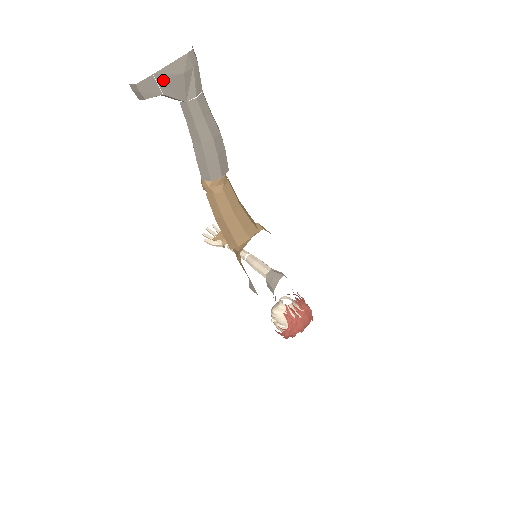
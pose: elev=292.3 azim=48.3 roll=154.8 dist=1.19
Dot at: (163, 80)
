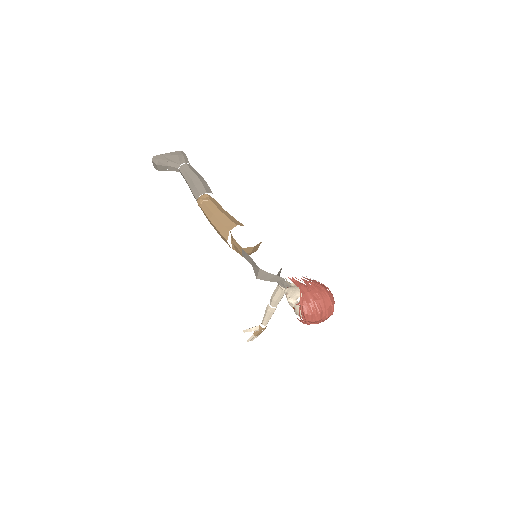
Dot at: (167, 156)
